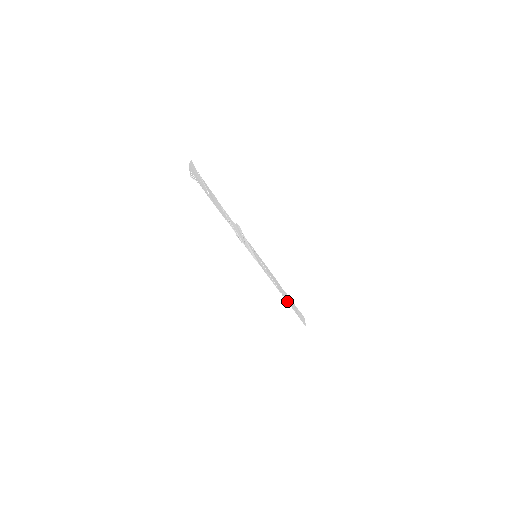
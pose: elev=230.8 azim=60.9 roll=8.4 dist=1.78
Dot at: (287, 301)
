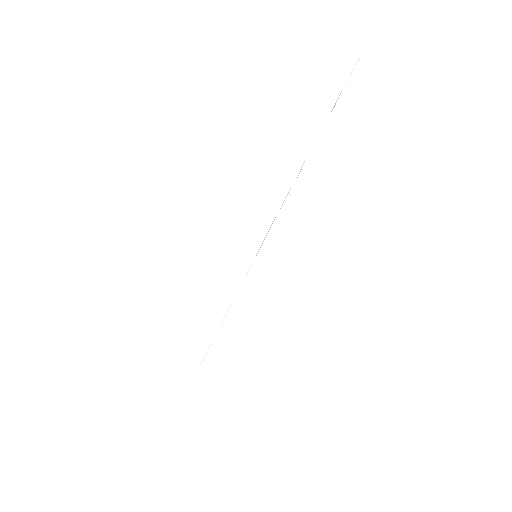
Dot at: occluded
